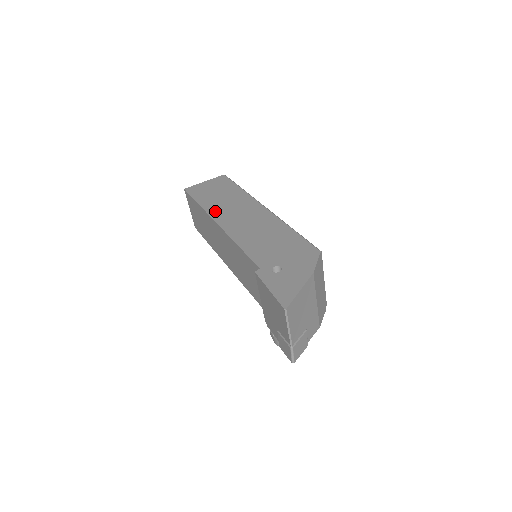
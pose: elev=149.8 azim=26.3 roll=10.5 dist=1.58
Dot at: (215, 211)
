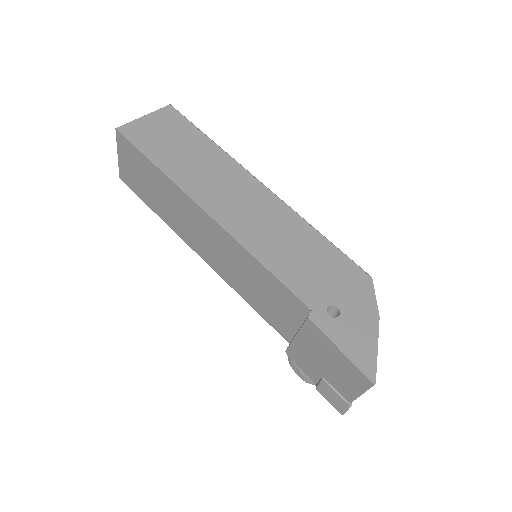
Dot at: (194, 187)
